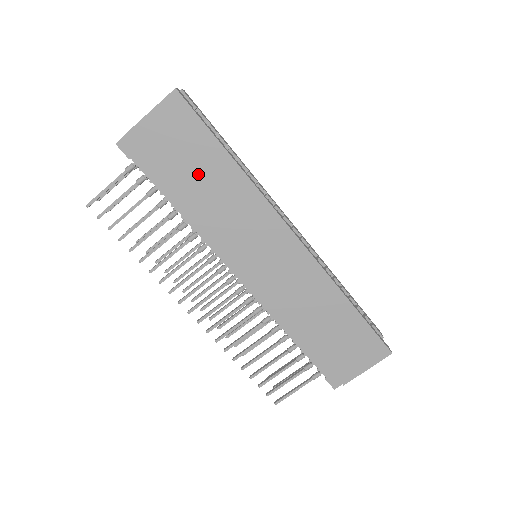
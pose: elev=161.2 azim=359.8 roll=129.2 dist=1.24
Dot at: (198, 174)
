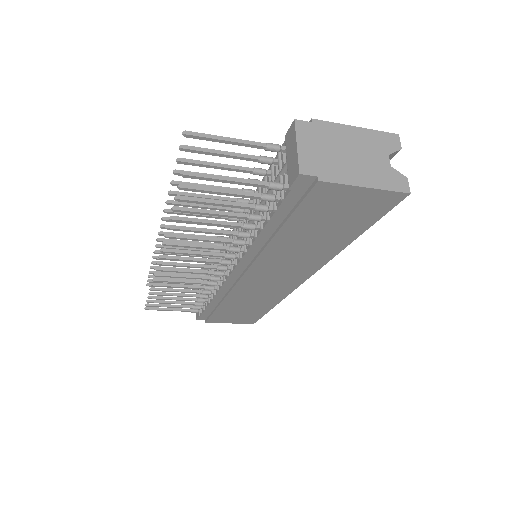
Dot at: (316, 234)
